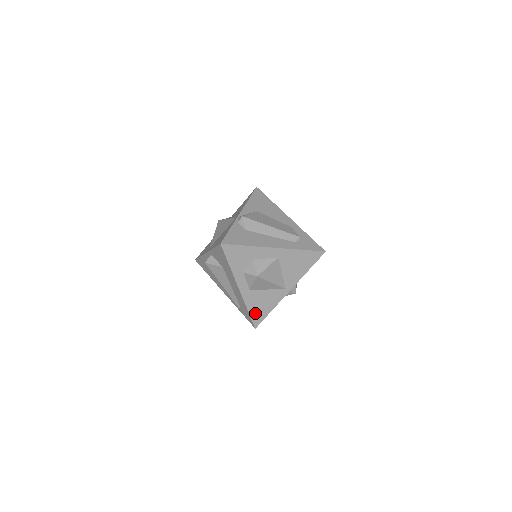
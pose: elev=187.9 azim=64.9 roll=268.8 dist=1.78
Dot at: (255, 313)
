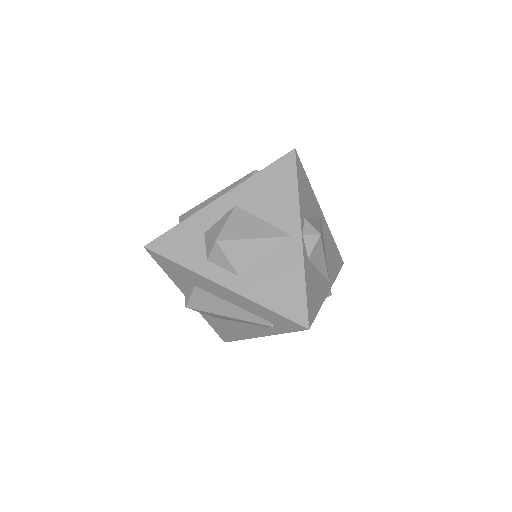
Dot at: (283, 305)
